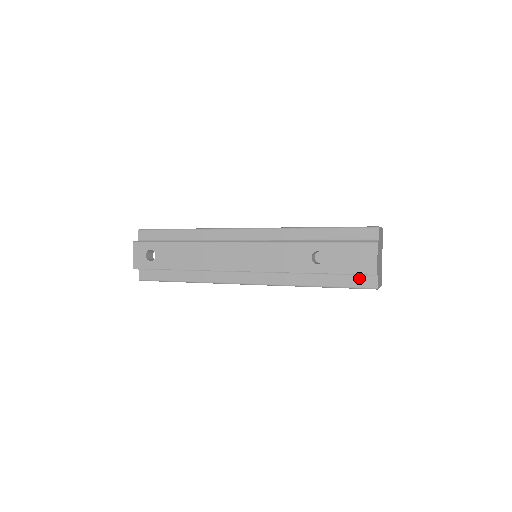
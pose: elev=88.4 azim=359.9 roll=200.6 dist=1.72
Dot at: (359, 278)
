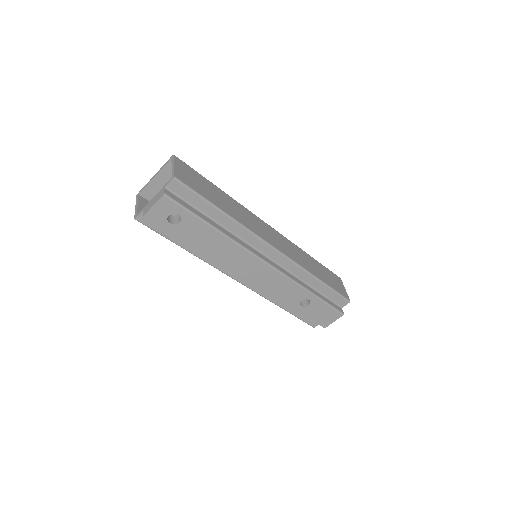
Dot at: occluded
